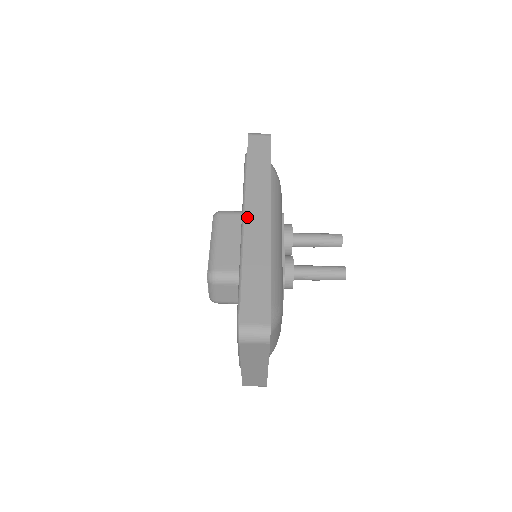
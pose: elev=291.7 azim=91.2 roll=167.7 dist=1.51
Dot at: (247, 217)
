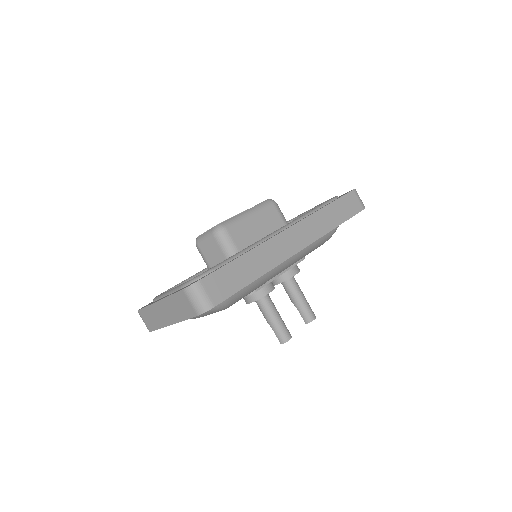
Dot at: (289, 230)
